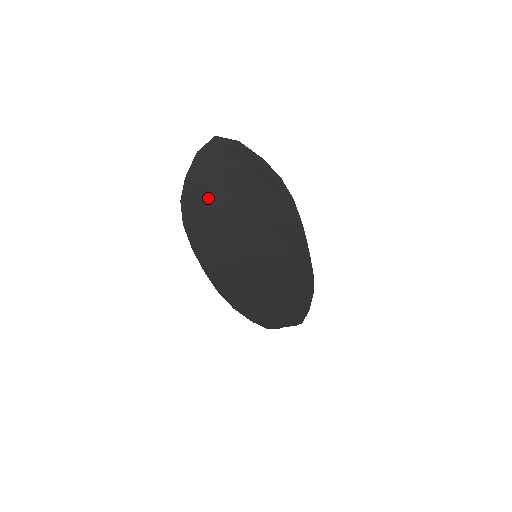
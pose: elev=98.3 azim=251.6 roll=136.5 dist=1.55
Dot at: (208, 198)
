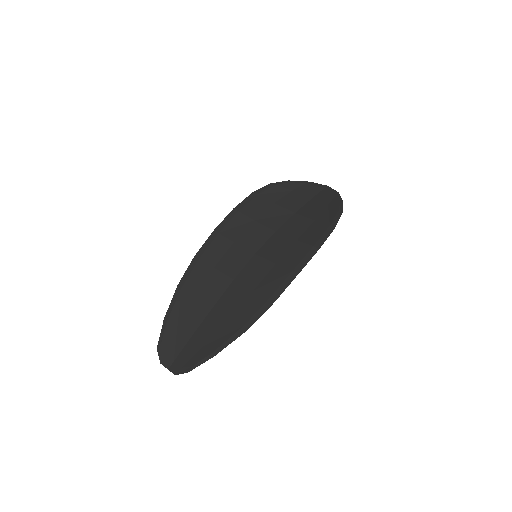
Dot at: (284, 198)
